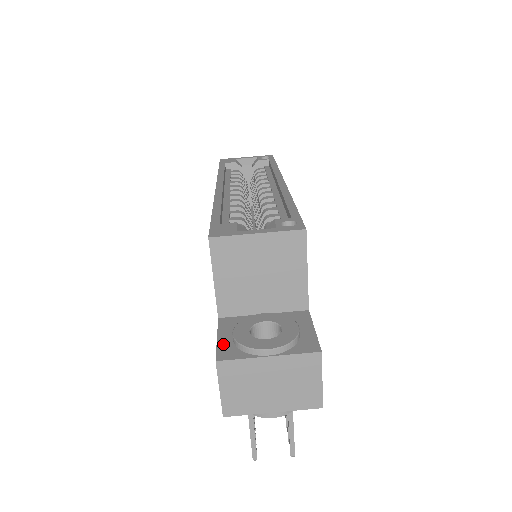
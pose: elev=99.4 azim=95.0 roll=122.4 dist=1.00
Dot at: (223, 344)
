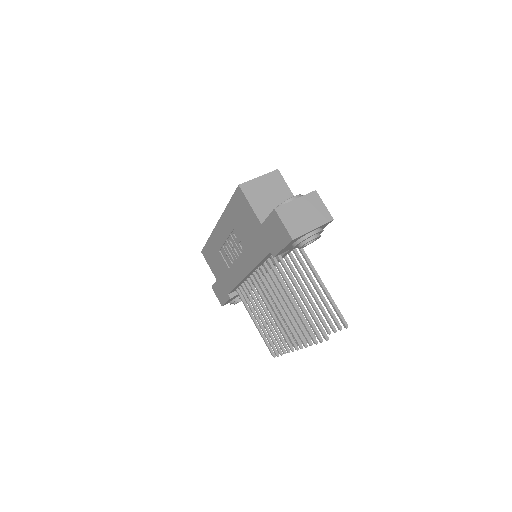
Dot at: (272, 213)
